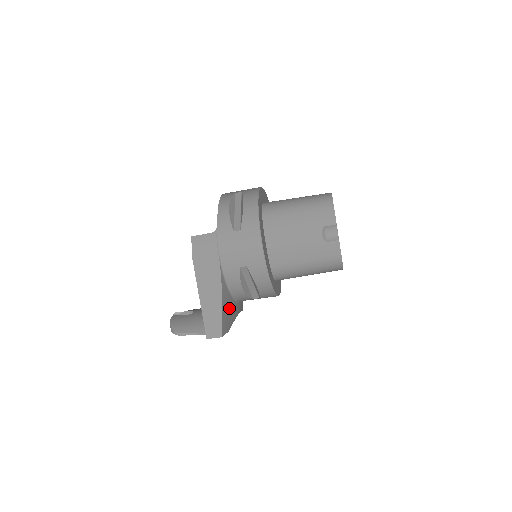
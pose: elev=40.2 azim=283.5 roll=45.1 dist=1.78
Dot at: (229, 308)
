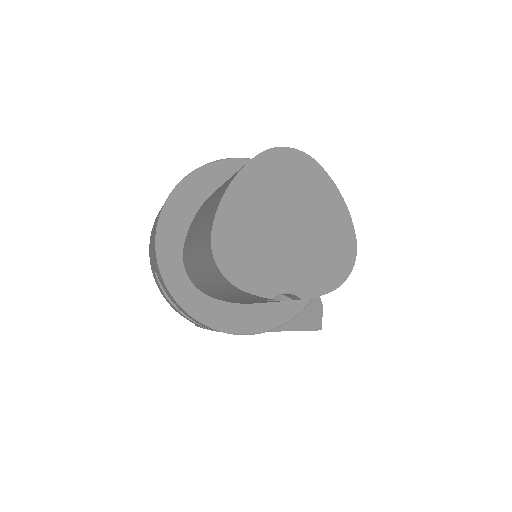
Dot at: occluded
